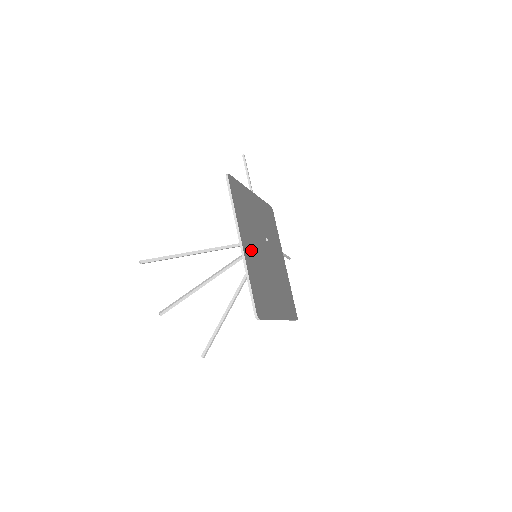
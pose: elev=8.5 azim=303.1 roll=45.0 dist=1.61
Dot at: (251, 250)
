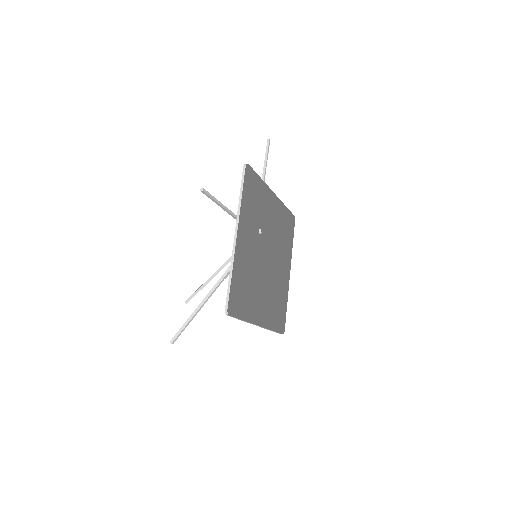
Dot at: (261, 296)
